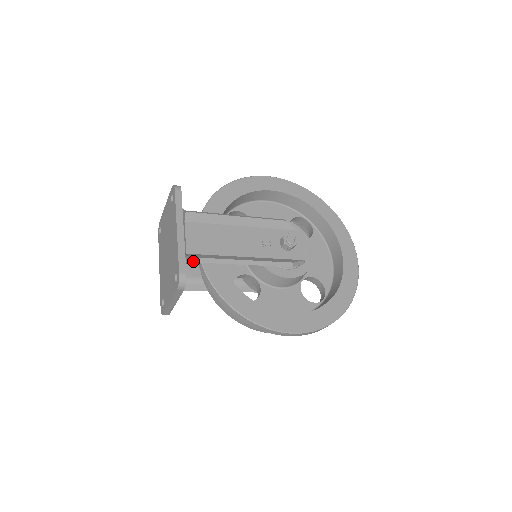
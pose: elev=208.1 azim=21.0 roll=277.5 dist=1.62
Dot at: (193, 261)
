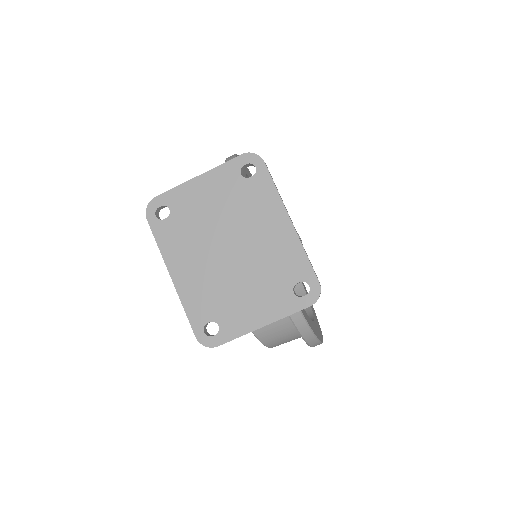
Dot at: occluded
